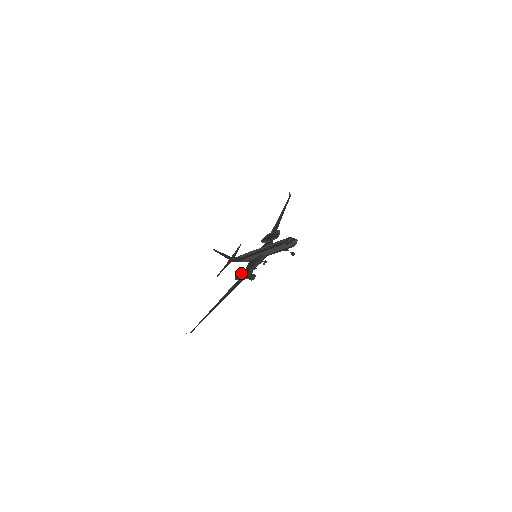
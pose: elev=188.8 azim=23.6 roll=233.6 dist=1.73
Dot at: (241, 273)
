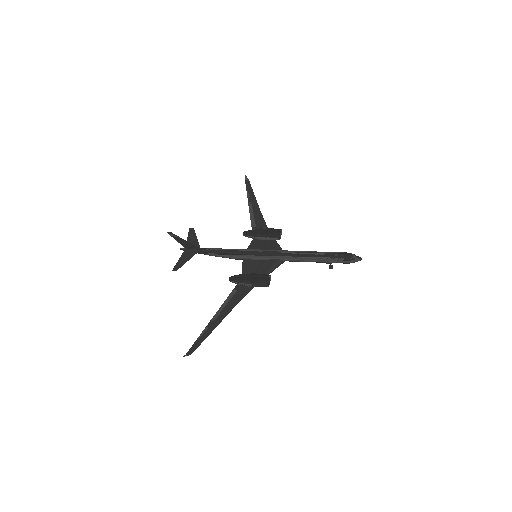
Dot at: (256, 278)
